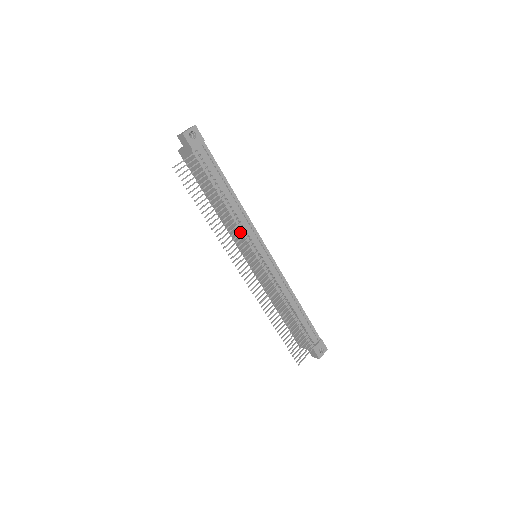
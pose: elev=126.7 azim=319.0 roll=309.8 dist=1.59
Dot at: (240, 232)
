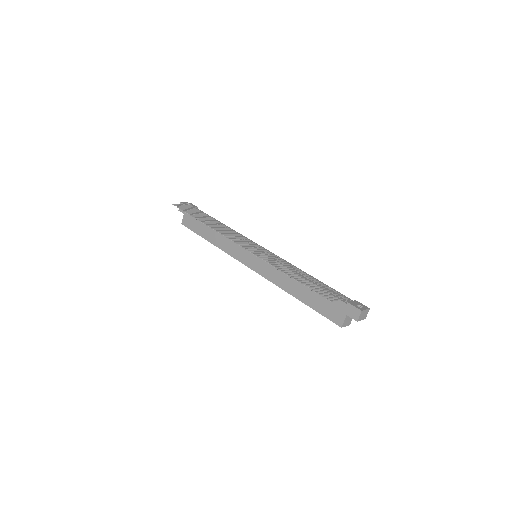
Dot at: occluded
